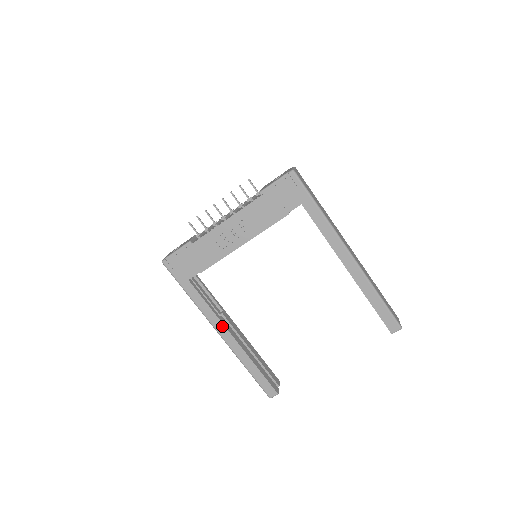
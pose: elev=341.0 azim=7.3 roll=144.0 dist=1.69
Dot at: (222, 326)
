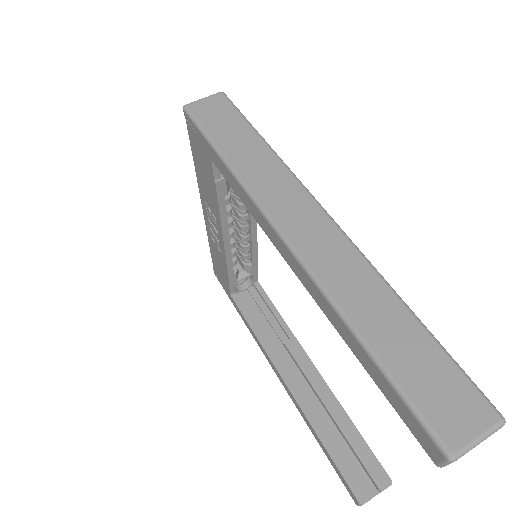
Dot at: (272, 363)
